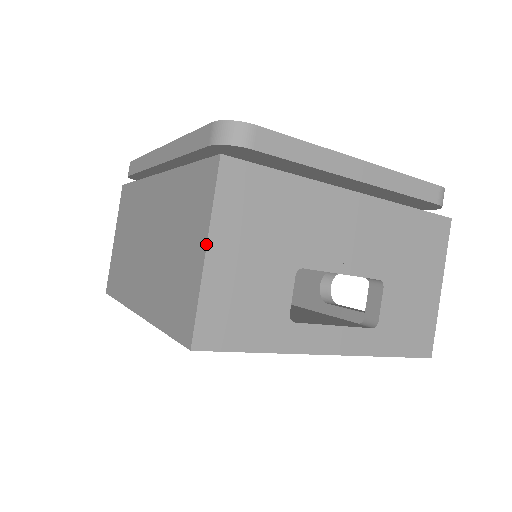
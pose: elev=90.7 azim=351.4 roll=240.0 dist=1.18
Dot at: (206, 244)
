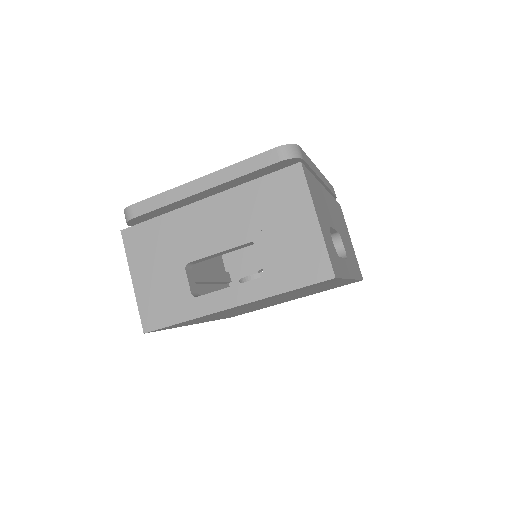
Dot at: (131, 277)
